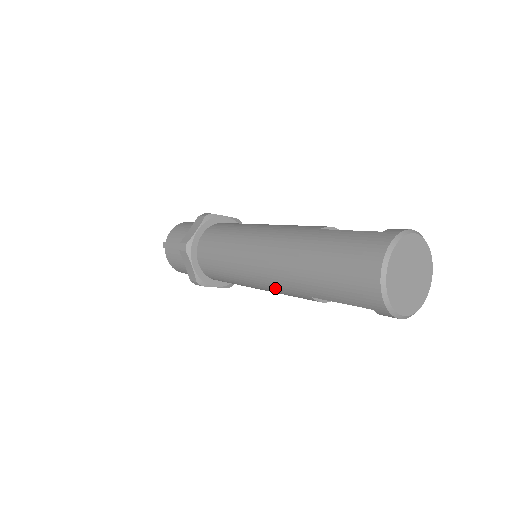
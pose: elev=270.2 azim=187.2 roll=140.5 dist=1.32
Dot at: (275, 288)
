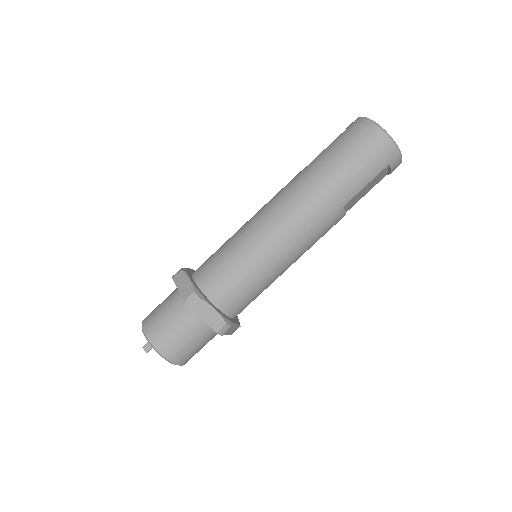
Dot at: (310, 235)
